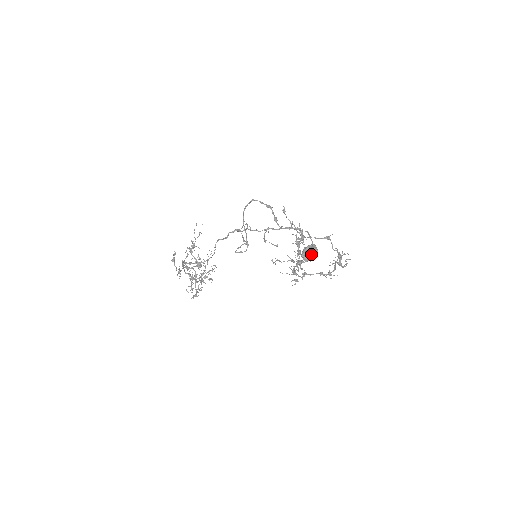
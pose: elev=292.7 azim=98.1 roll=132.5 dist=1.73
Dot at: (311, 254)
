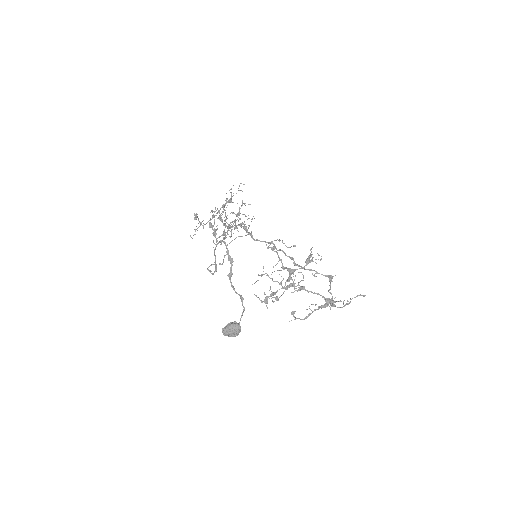
Dot at: (229, 334)
